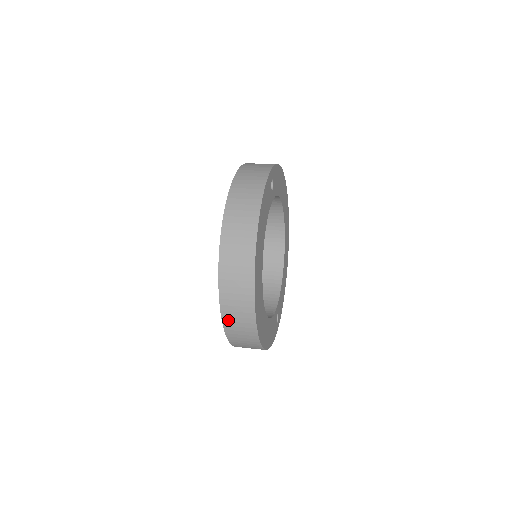
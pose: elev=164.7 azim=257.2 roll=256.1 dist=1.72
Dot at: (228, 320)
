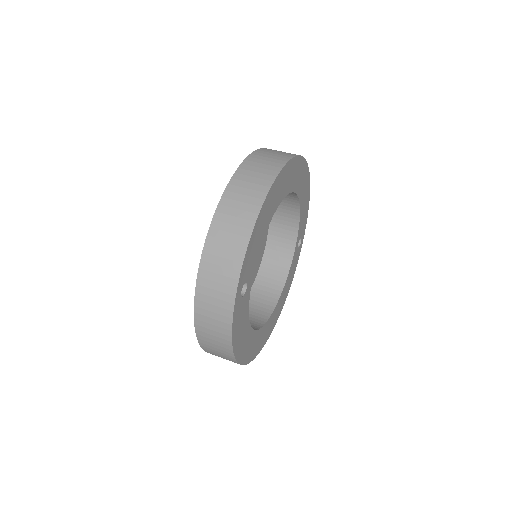
Dot at: occluded
